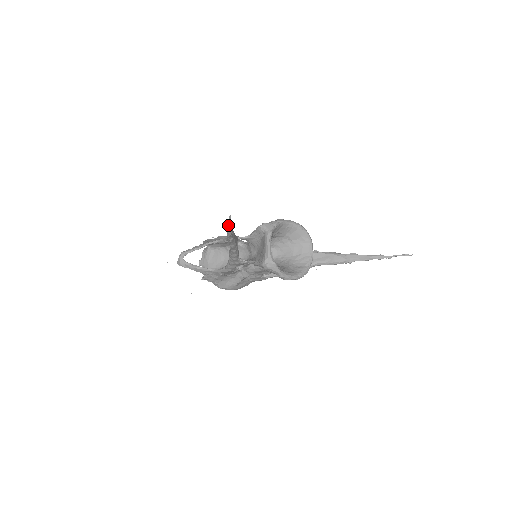
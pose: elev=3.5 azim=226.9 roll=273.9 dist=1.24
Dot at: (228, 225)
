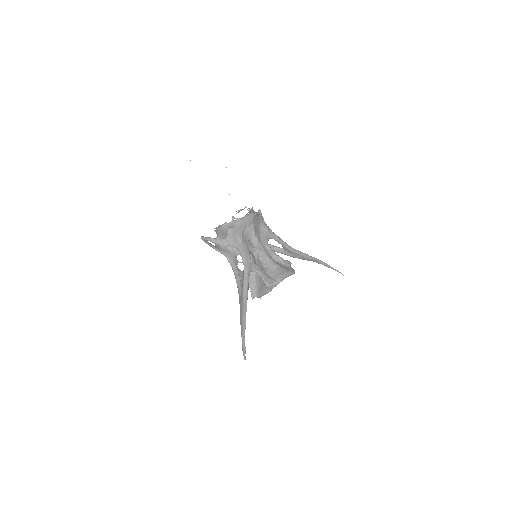
Dot at: (243, 352)
